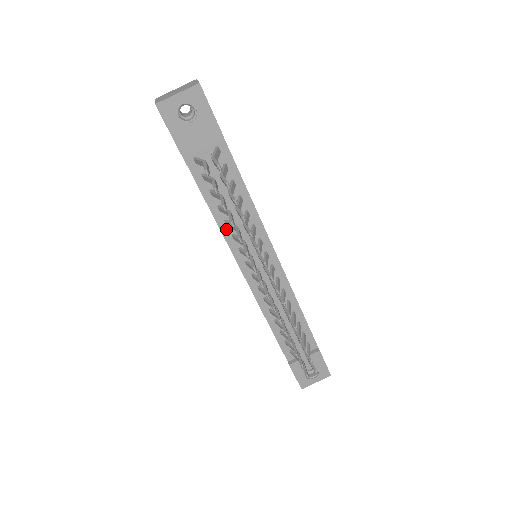
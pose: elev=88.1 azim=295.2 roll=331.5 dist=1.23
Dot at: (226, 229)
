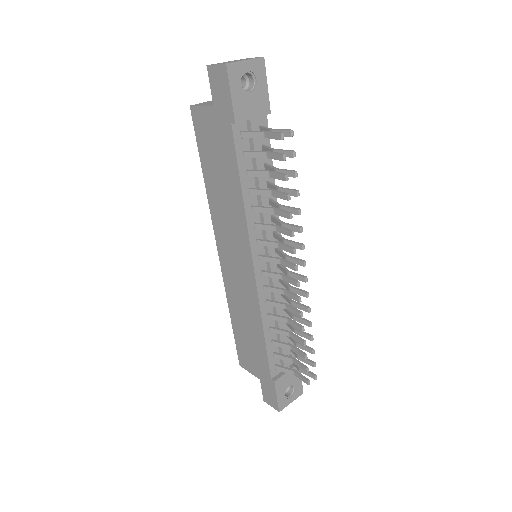
Dot at: (250, 216)
